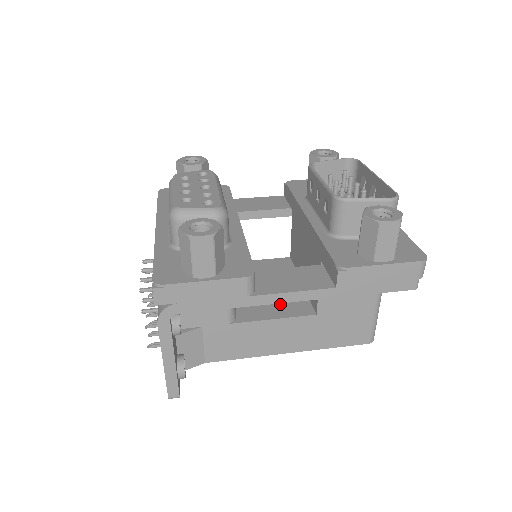
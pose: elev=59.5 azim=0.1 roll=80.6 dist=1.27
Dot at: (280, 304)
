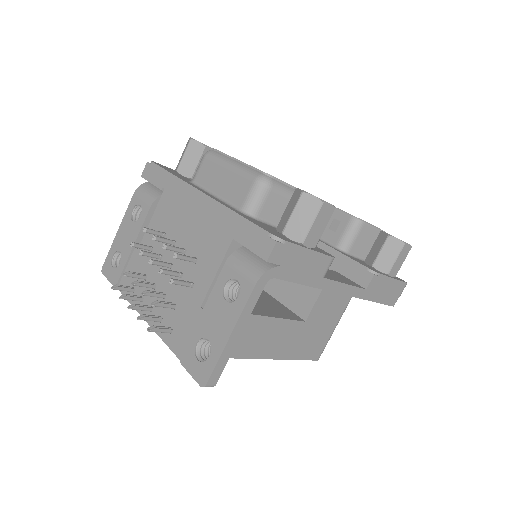
Dot at: (272, 307)
